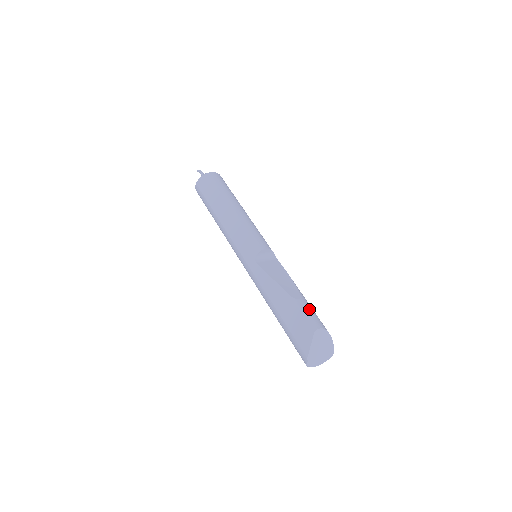
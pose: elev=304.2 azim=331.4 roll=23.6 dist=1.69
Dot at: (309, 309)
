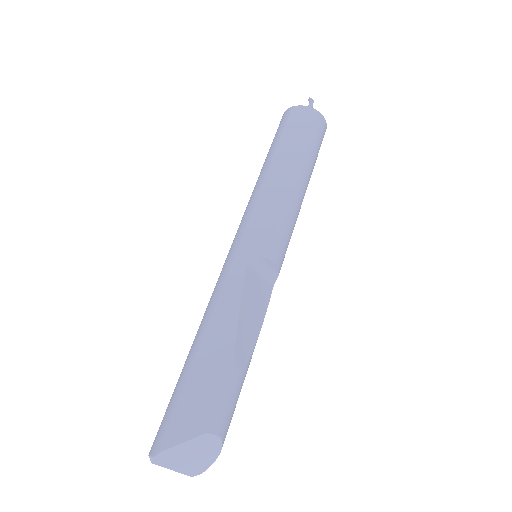
Dot at: (235, 394)
